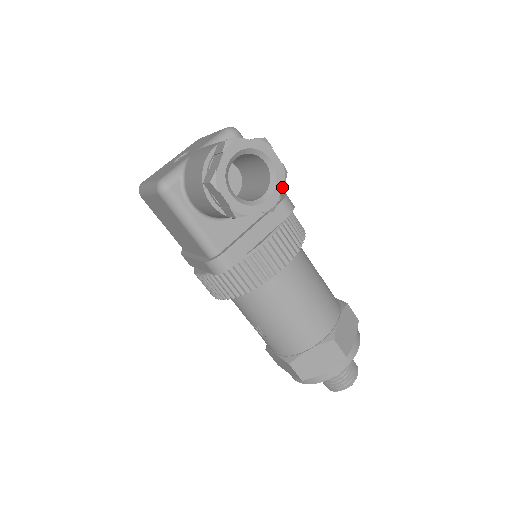
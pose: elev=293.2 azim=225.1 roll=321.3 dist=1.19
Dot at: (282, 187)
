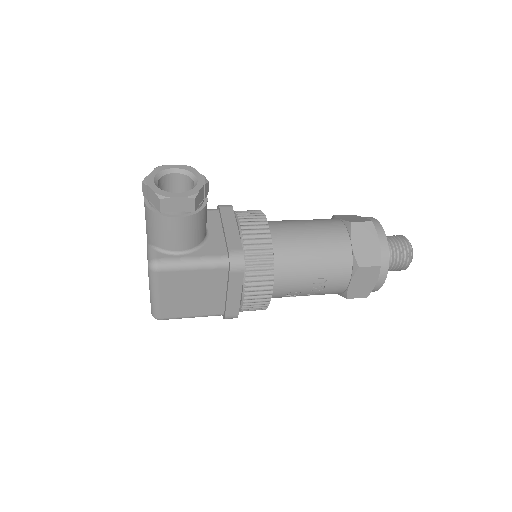
Dot at: (196, 171)
